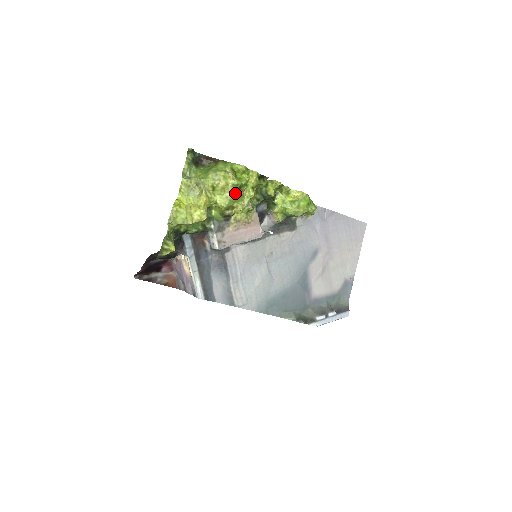
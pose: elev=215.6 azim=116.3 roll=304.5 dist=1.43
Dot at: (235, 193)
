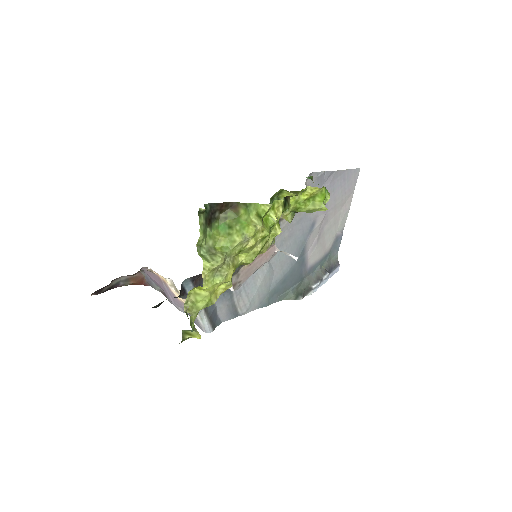
Dot at: (263, 243)
